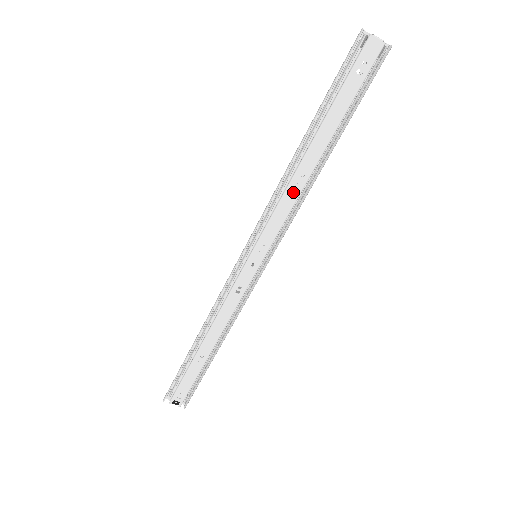
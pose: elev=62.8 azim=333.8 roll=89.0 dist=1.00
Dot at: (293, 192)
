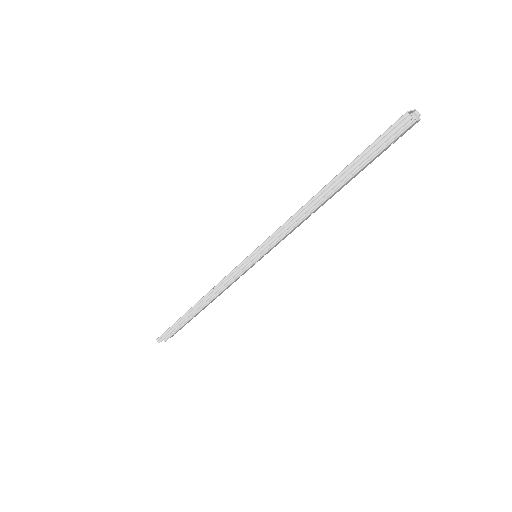
Dot at: occluded
